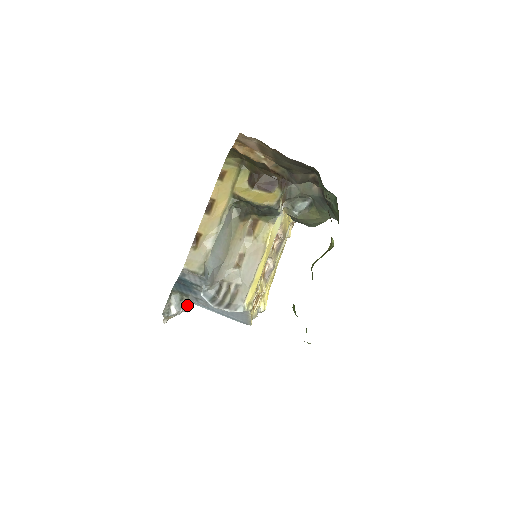
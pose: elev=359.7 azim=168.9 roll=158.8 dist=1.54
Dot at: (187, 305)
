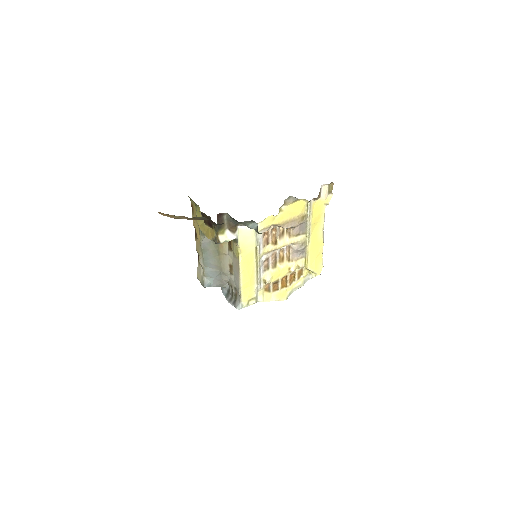
Dot at: occluded
